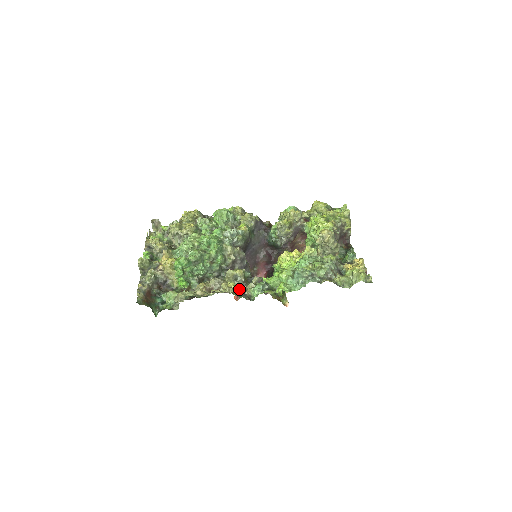
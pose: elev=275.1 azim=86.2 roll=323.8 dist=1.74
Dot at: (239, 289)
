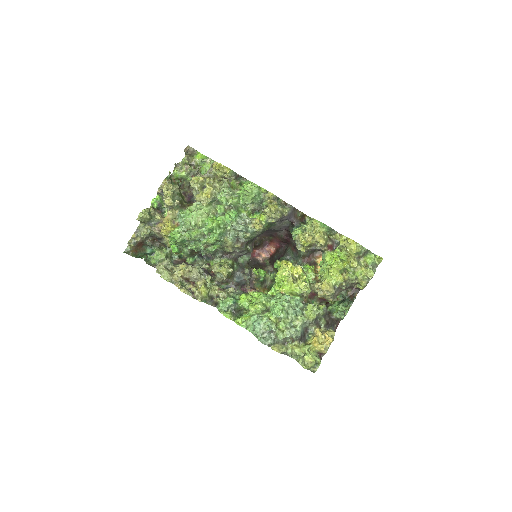
Dot at: (211, 293)
